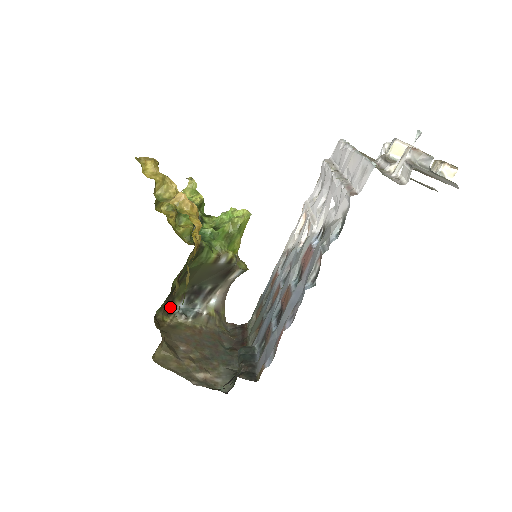
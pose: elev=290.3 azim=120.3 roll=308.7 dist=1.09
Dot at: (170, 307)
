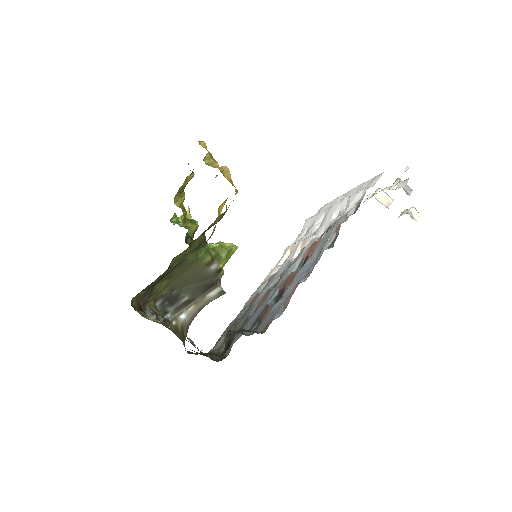
Dot at: (143, 304)
